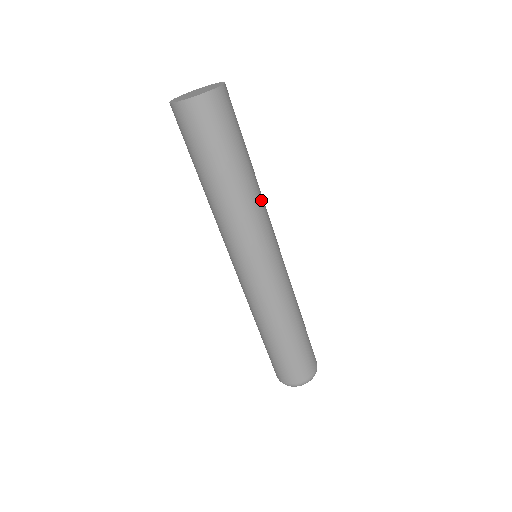
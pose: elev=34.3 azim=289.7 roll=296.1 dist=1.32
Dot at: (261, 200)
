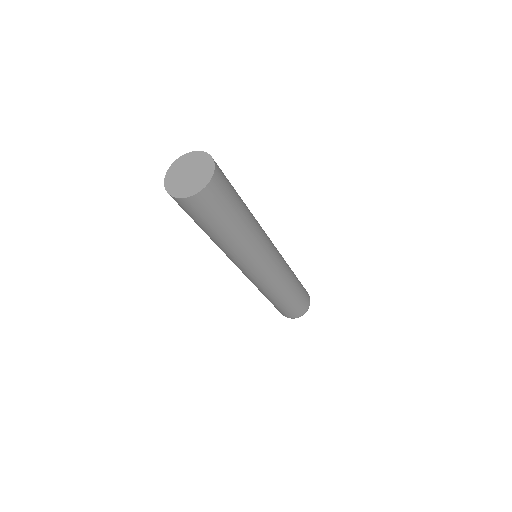
Dot at: (258, 229)
